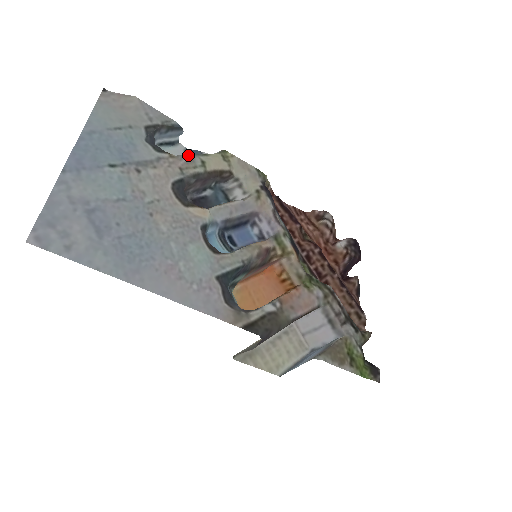
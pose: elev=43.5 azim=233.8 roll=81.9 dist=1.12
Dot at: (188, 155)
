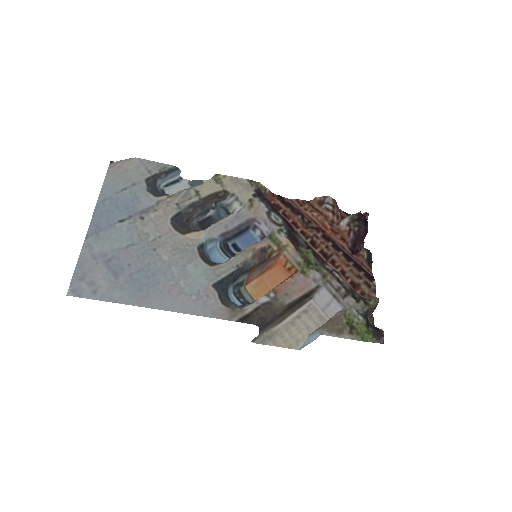
Dot at: (183, 190)
